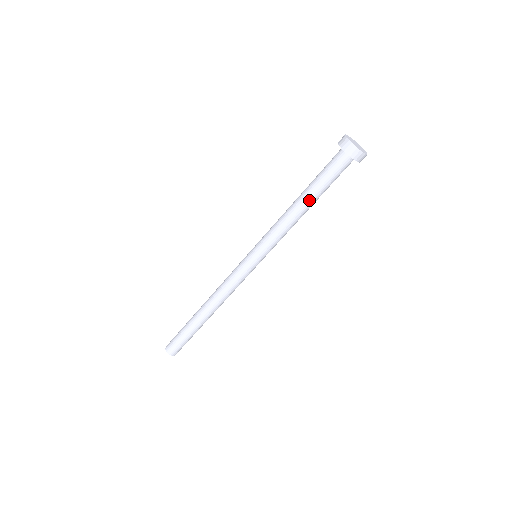
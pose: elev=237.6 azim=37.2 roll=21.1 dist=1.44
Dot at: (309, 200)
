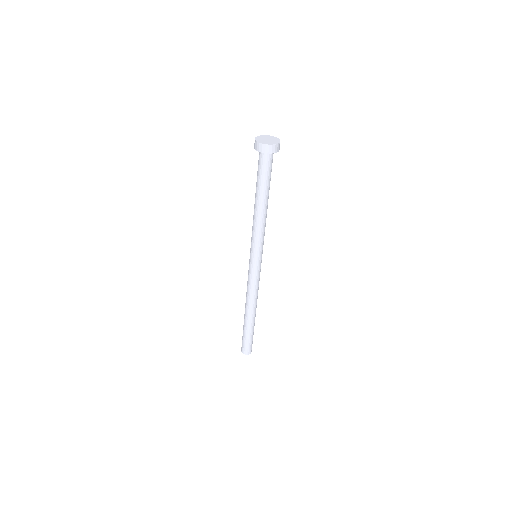
Dot at: (258, 198)
